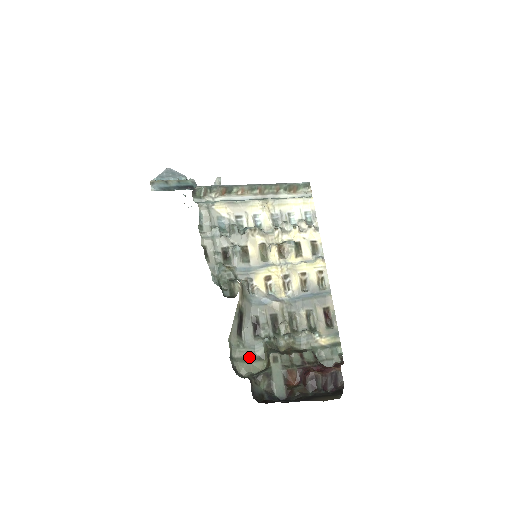
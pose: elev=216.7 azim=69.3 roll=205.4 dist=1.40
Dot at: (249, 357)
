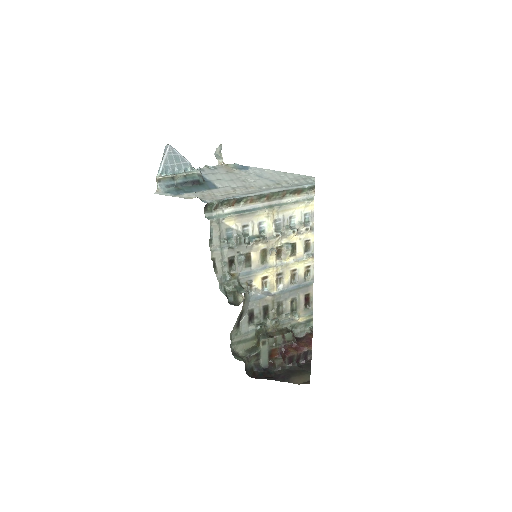
Dot at: (243, 339)
